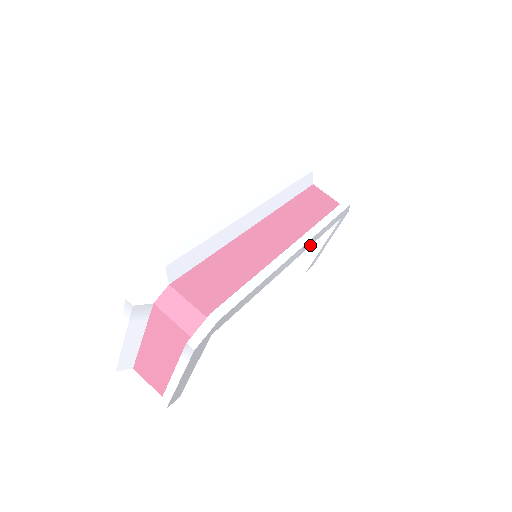
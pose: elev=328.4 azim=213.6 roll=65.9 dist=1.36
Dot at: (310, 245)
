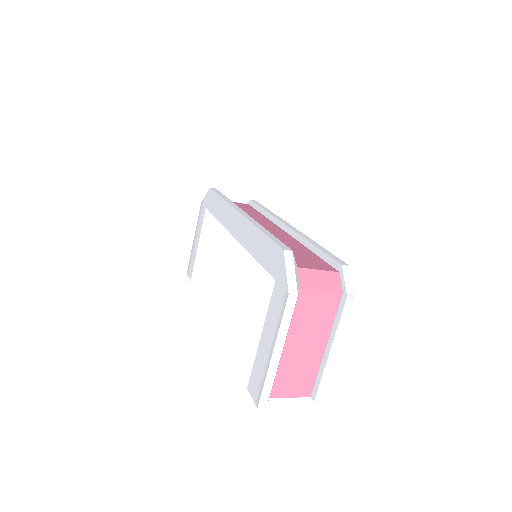
Dot at: occluded
